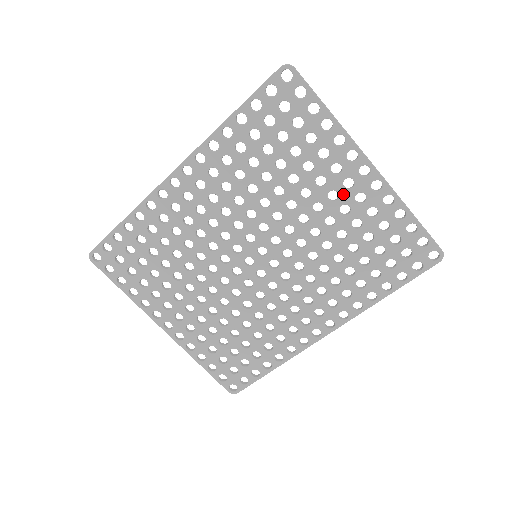
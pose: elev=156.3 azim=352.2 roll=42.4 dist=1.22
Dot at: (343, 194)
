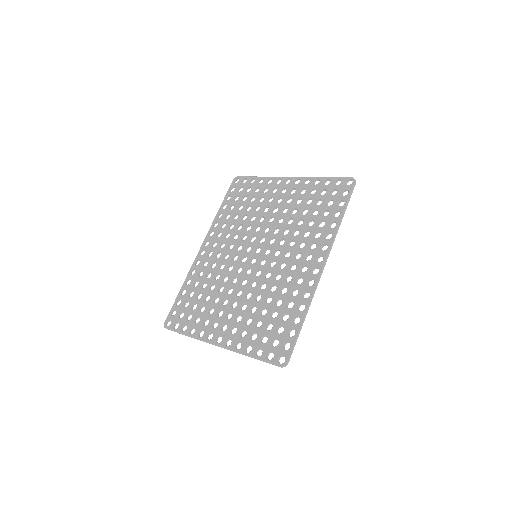
Dot at: (283, 196)
